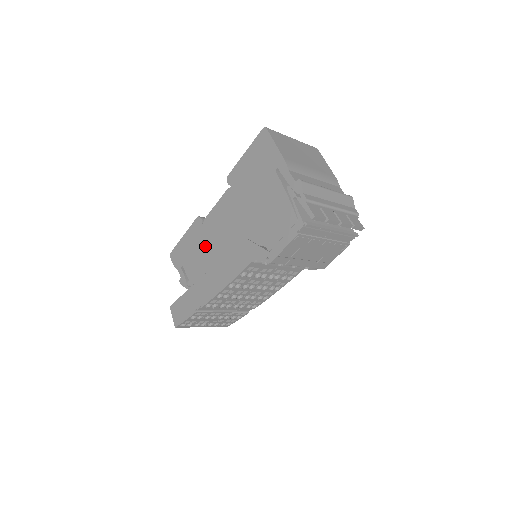
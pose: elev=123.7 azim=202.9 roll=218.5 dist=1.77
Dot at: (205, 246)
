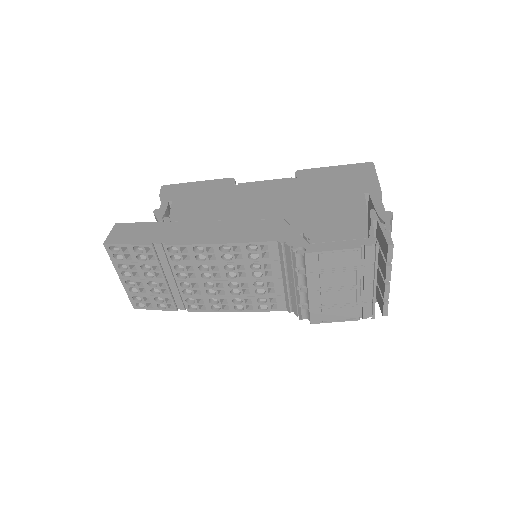
Dot at: (221, 201)
